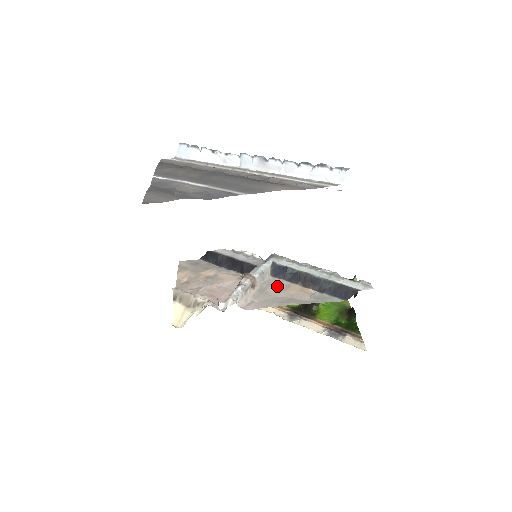
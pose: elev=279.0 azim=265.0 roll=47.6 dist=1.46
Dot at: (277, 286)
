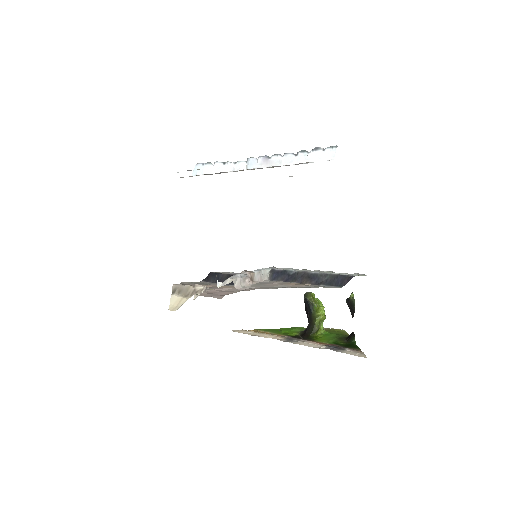
Dot at: (275, 282)
